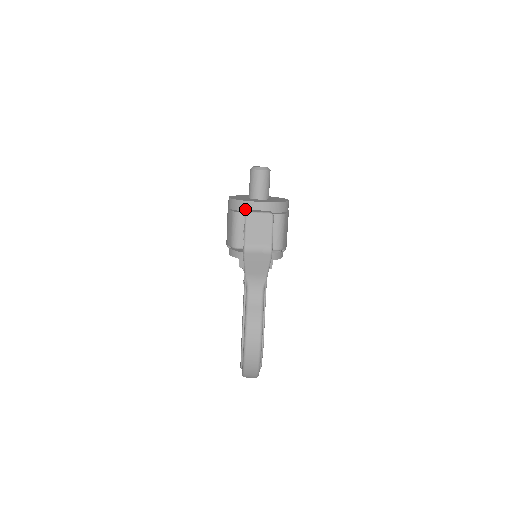
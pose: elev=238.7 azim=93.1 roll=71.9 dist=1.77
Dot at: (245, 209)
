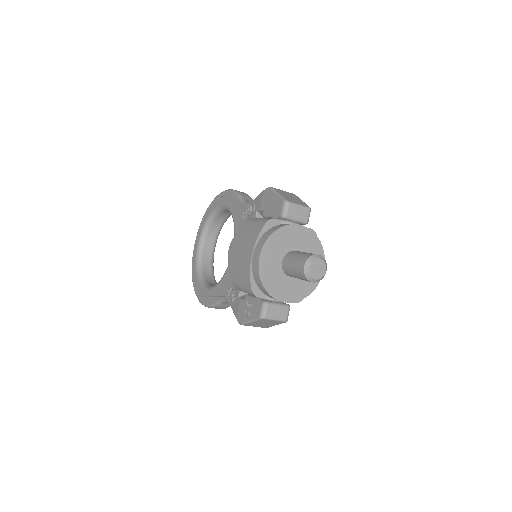
Dot at: (266, 294)
